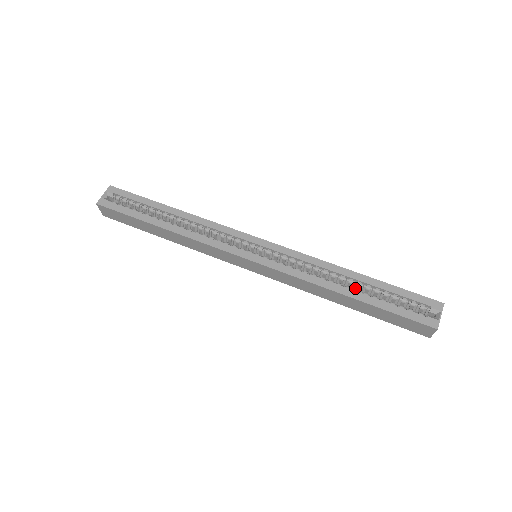
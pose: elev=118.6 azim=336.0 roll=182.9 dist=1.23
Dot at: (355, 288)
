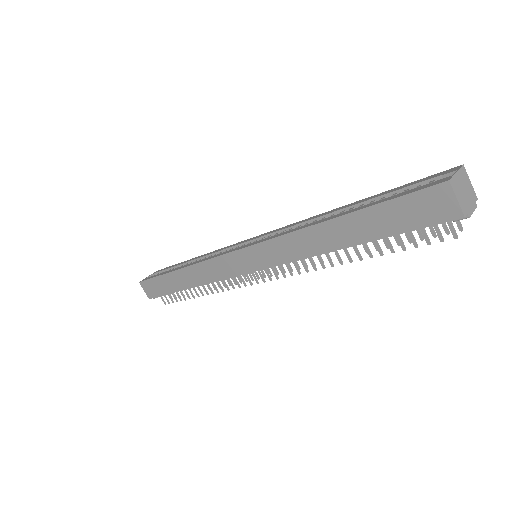
Dot at: occluded
